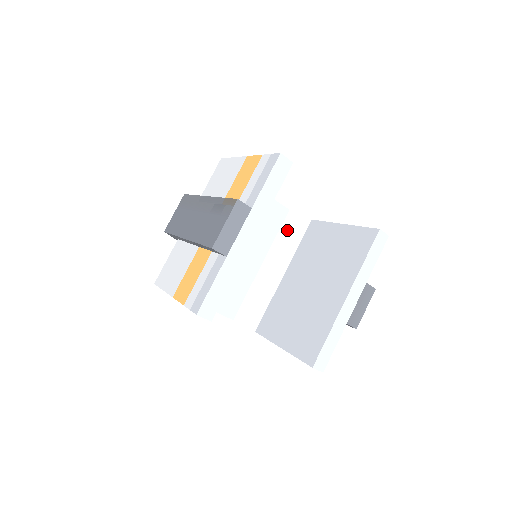
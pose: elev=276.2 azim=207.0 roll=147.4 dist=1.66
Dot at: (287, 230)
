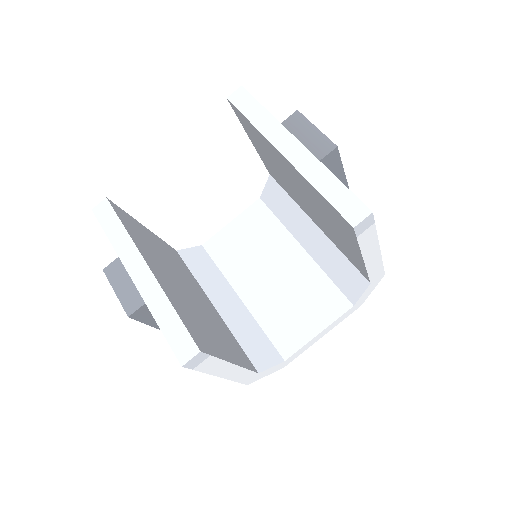
Dot at: (276, 206)
